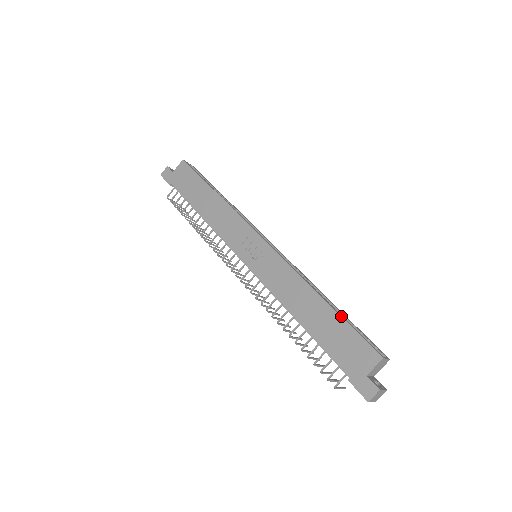
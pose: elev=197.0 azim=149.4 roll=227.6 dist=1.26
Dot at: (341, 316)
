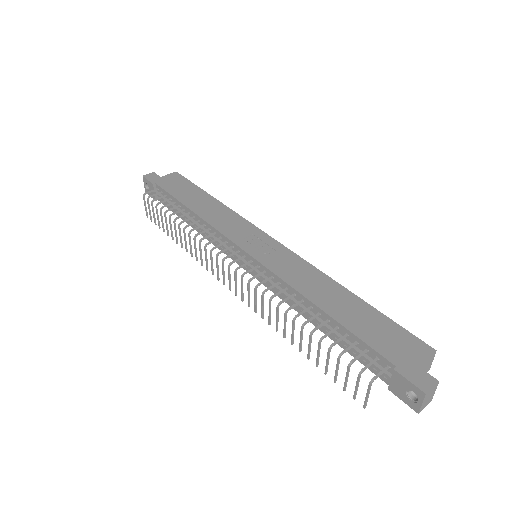
Dot at: occluded
